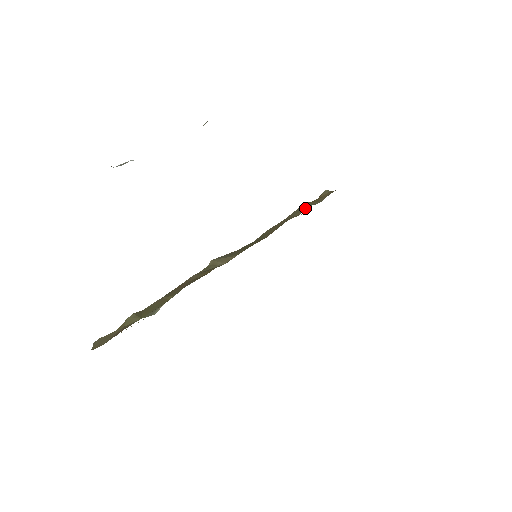
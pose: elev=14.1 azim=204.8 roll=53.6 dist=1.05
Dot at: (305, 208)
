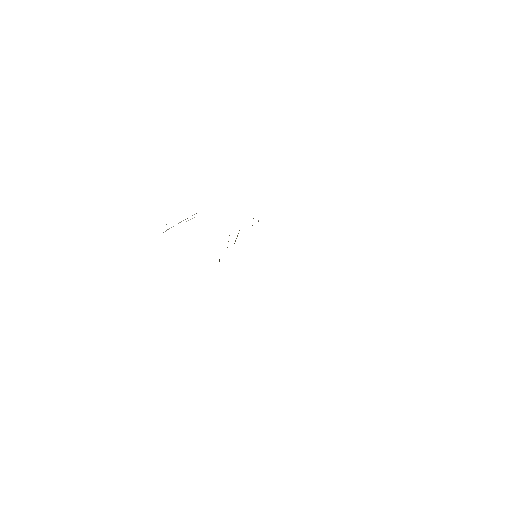
Dot at: occluded
